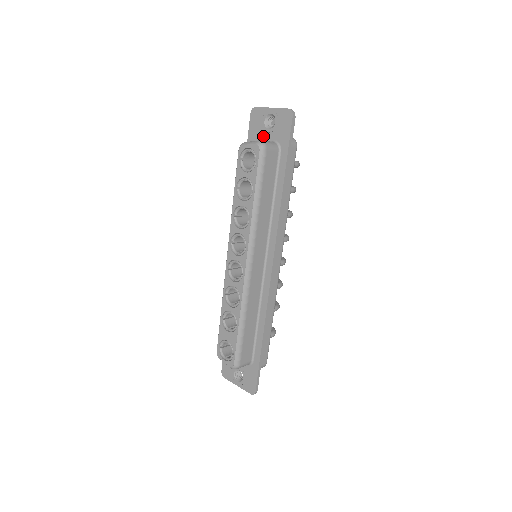
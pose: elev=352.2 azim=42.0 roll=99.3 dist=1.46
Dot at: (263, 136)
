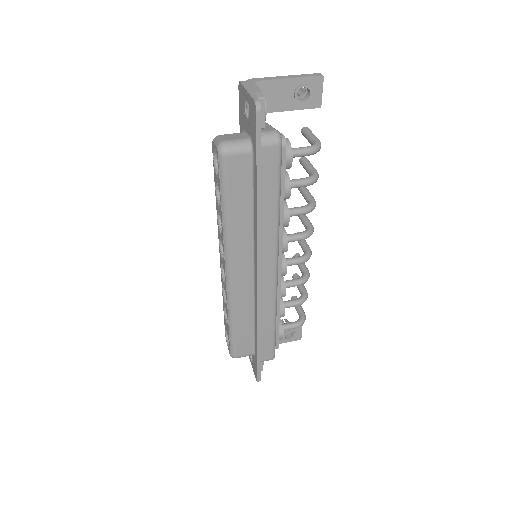
Dot at: (245, 125)
